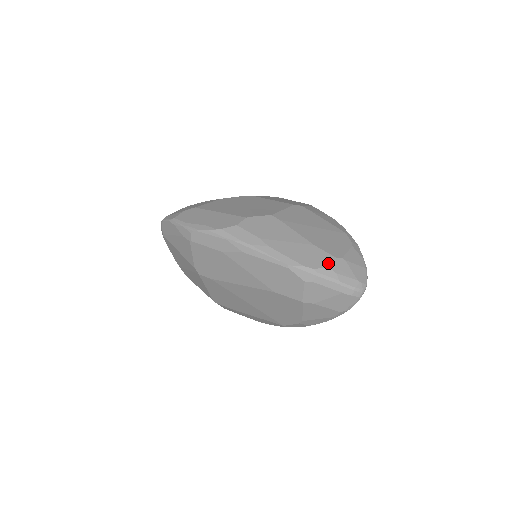
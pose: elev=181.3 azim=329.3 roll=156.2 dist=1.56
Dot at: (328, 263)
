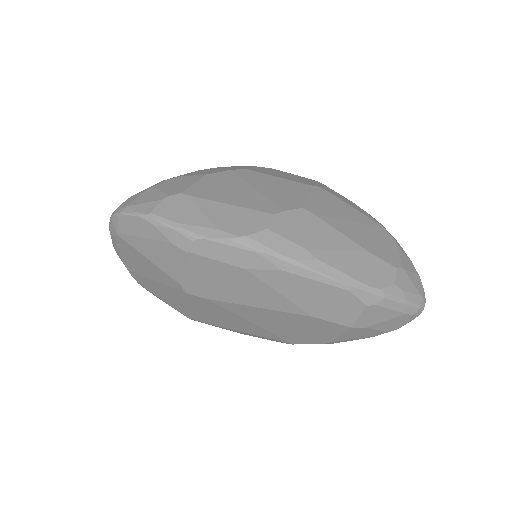
Dot at: (392, 278)
